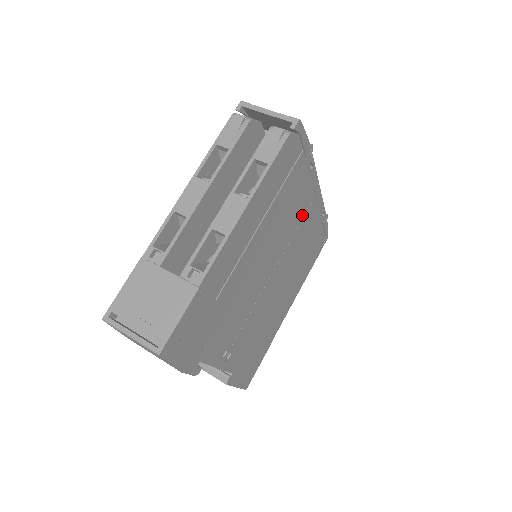
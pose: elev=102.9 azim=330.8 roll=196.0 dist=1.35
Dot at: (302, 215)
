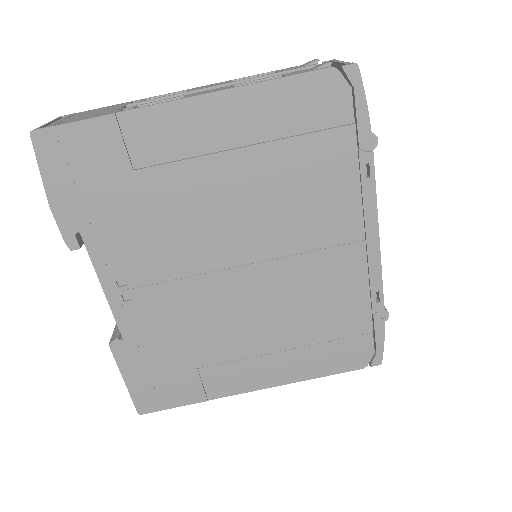
Dot at: (329, 239)
